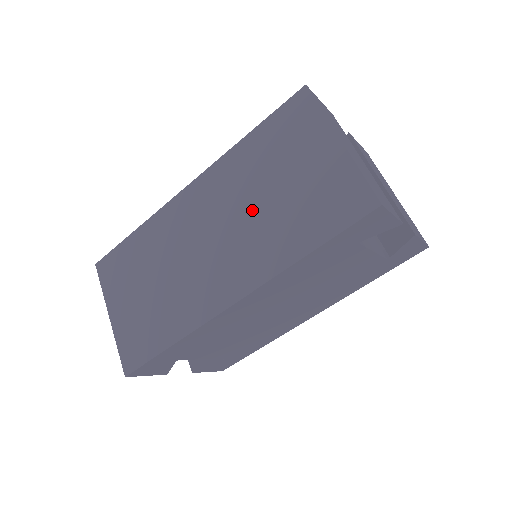
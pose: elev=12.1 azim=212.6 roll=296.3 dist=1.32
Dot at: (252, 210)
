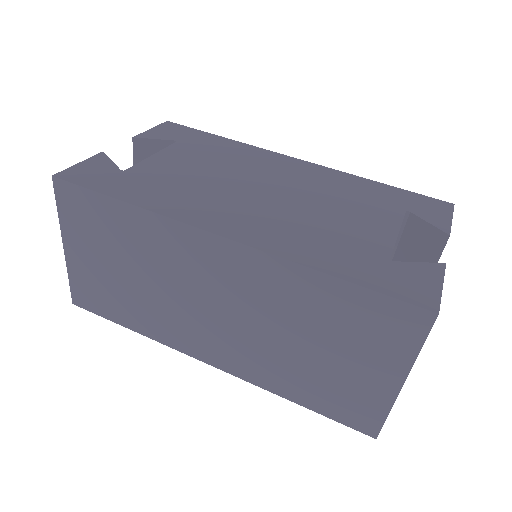
Dot at: (275, 335)
